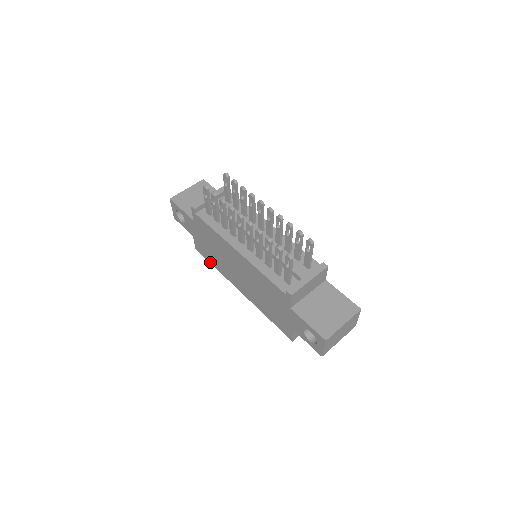
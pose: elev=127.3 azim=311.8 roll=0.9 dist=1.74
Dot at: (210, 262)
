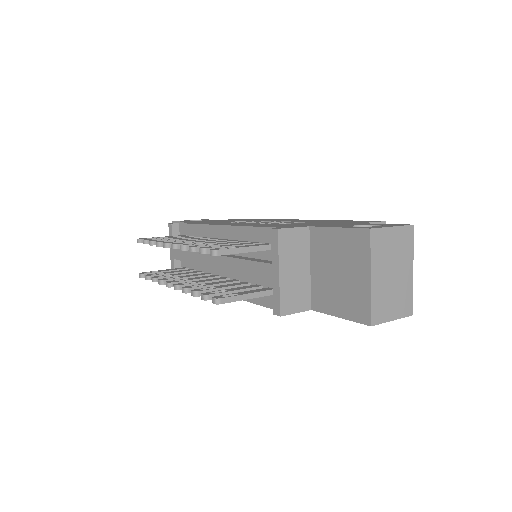
Dot at: occluded
